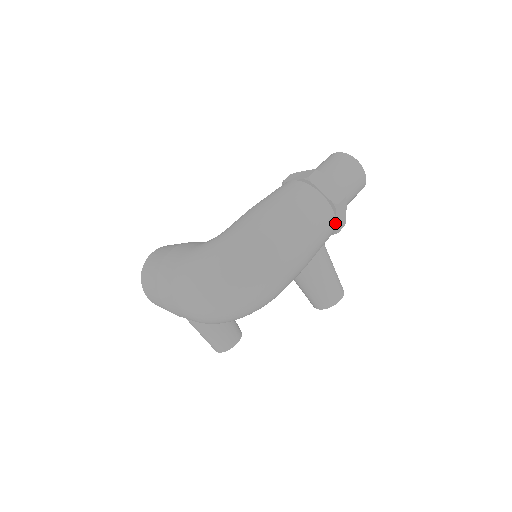
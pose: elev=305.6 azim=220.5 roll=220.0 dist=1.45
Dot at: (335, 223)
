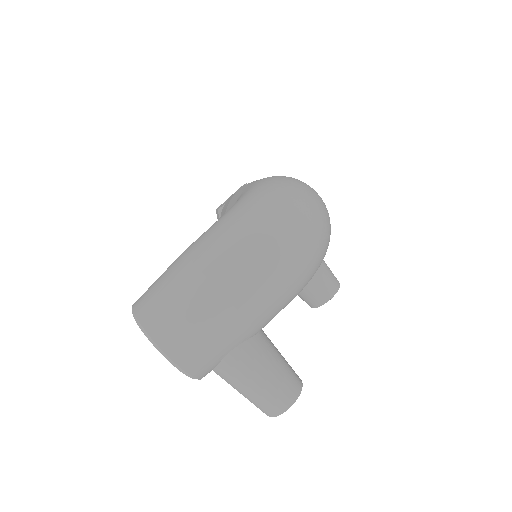
Dot at: occluded
